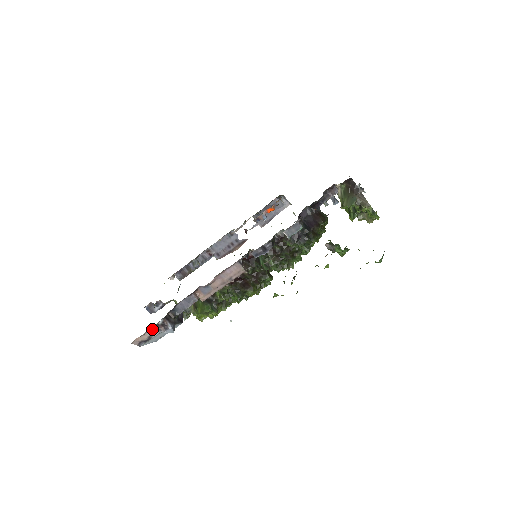
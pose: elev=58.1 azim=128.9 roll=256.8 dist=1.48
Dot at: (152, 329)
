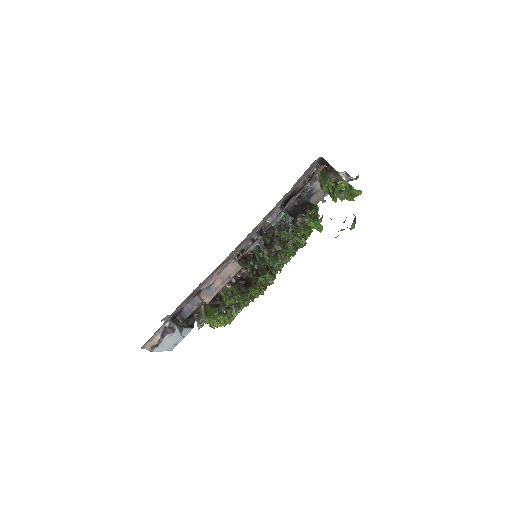
Dot at: (160, 332)
